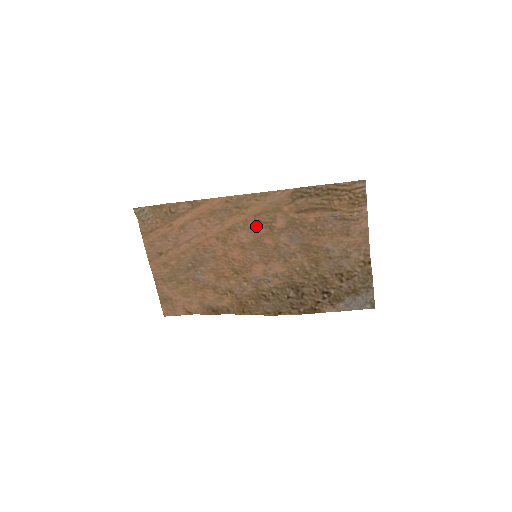
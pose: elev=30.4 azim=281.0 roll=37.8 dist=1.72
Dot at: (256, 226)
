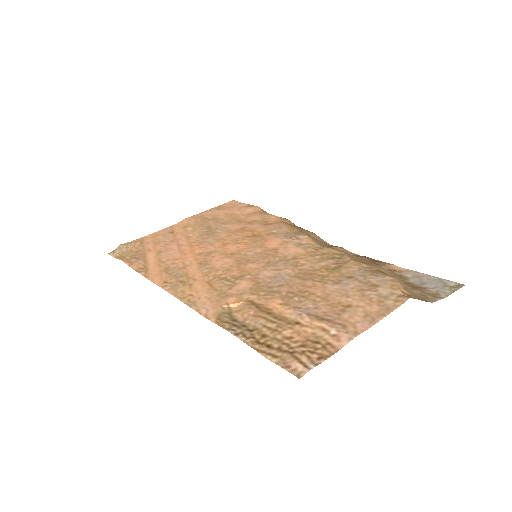
Dot at: (222, 274)
